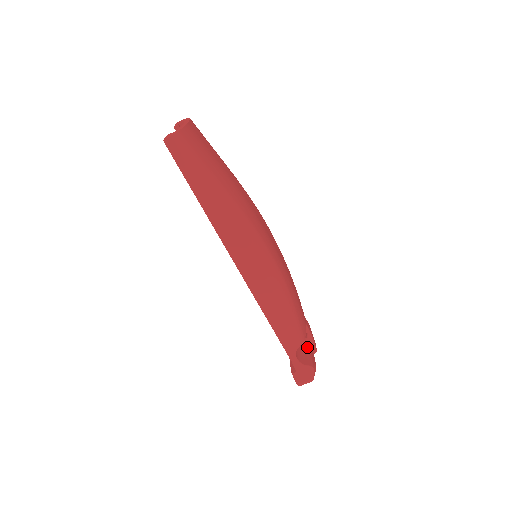
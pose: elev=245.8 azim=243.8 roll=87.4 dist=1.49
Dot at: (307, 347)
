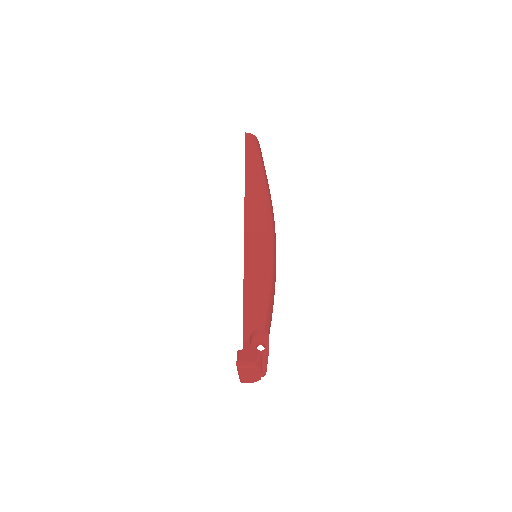
Dot at: occluded
